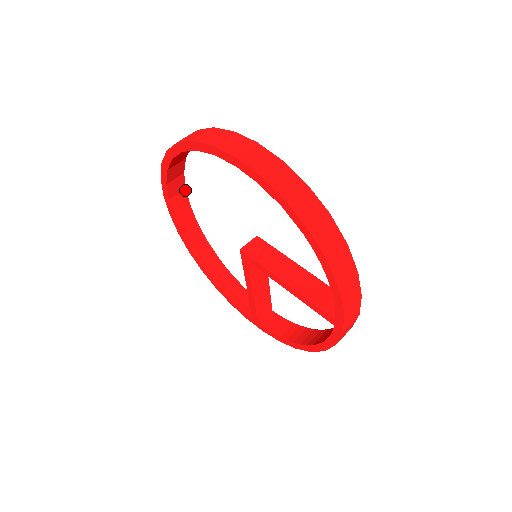
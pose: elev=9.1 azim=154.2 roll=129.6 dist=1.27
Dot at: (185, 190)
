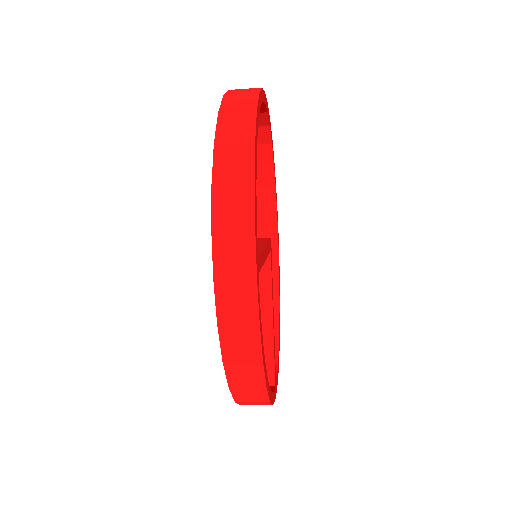
Dot at: (277, 234)
